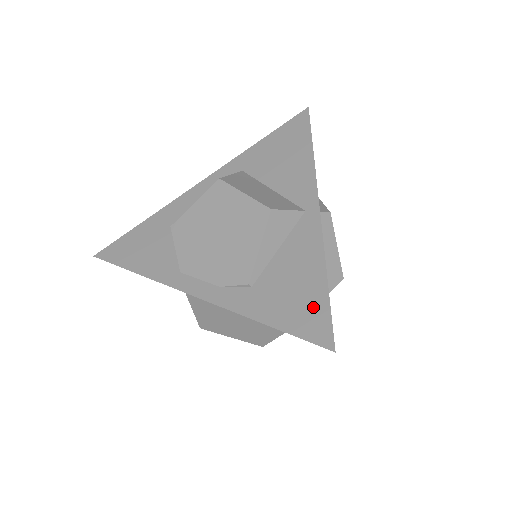
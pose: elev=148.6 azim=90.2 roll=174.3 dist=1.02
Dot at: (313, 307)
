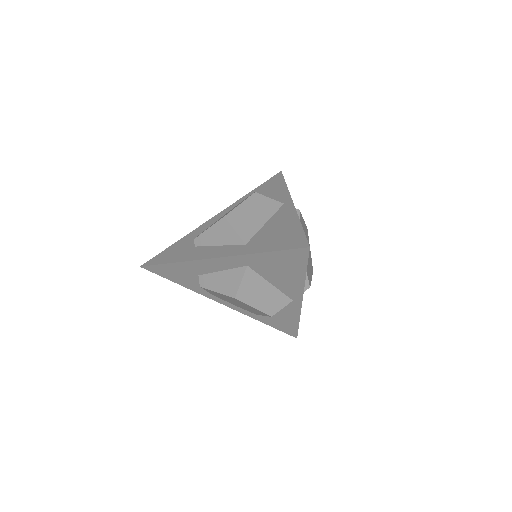
Dot at: (290, 328)
